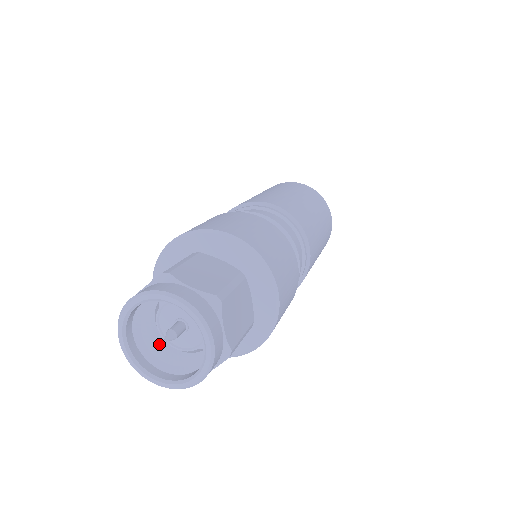
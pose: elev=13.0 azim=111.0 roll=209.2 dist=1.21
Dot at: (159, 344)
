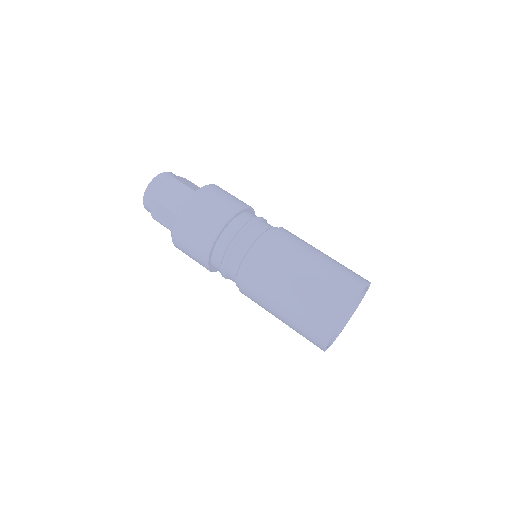
Dot at: occluded
